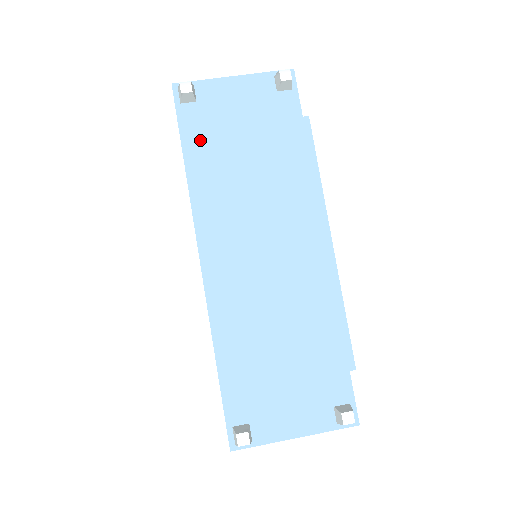
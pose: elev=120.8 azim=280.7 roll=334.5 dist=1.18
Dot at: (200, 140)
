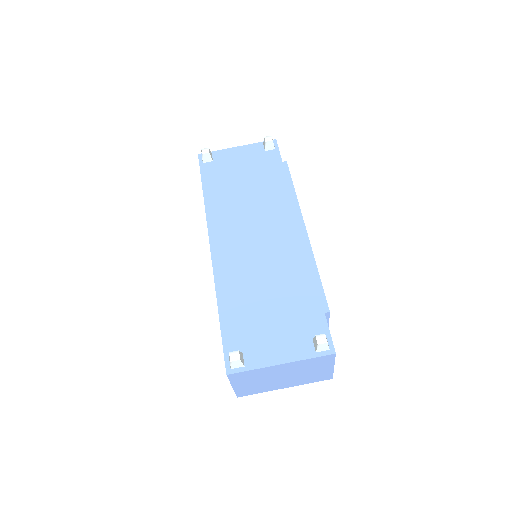
Dot at: (214, 180)
